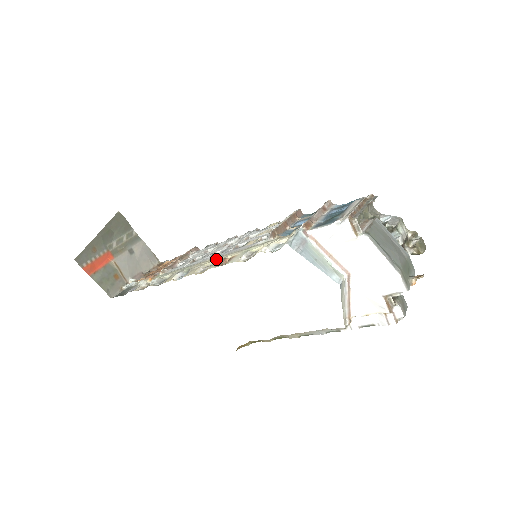
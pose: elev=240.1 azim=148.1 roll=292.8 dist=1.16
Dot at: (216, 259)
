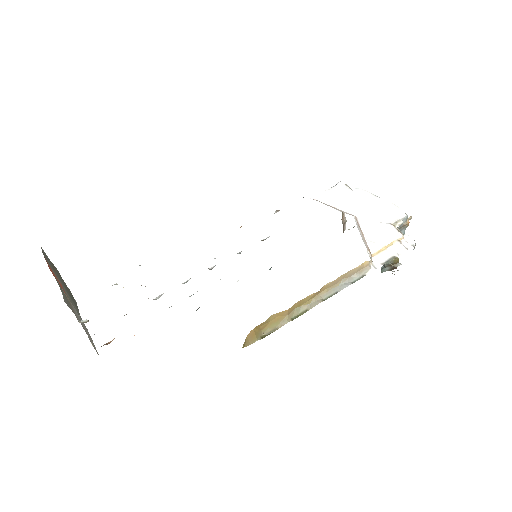
Dot at: occluded
